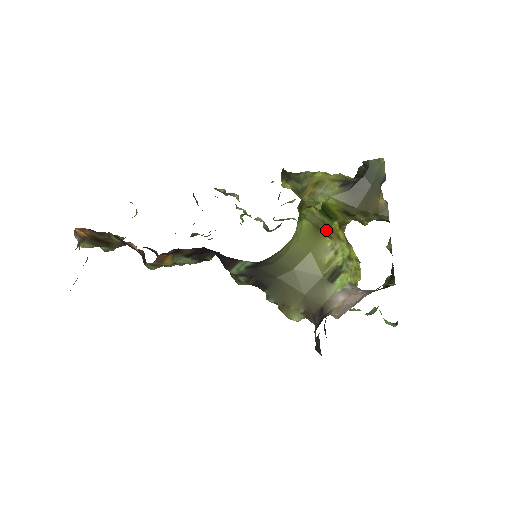
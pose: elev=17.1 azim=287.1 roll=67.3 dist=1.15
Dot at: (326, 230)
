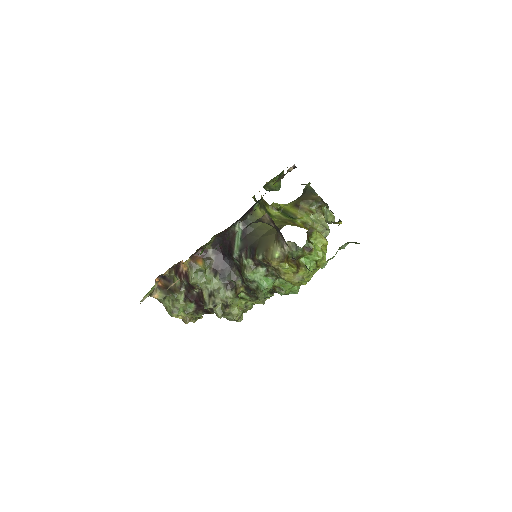
Dot at: (292, 224)
